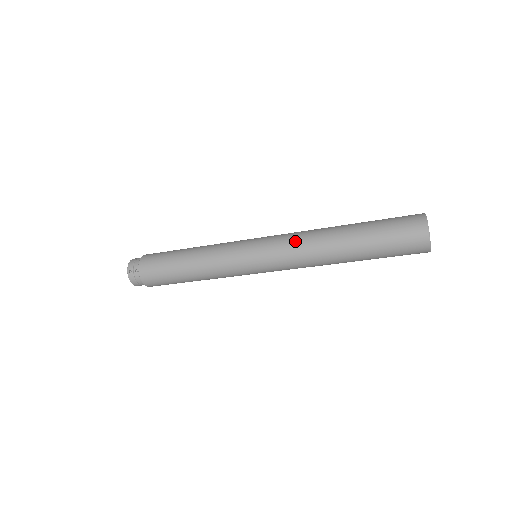
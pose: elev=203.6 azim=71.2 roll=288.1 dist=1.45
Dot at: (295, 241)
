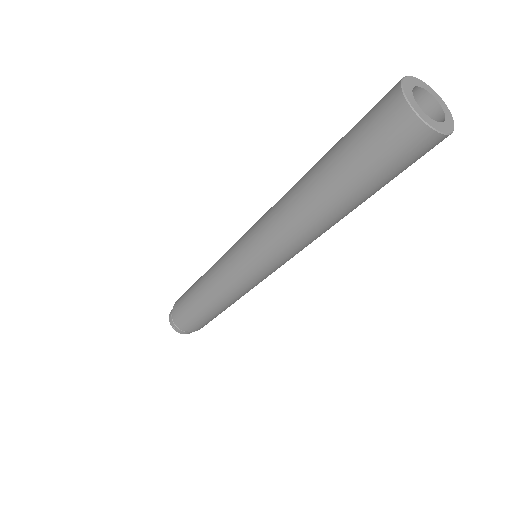
Dot at: occluded
